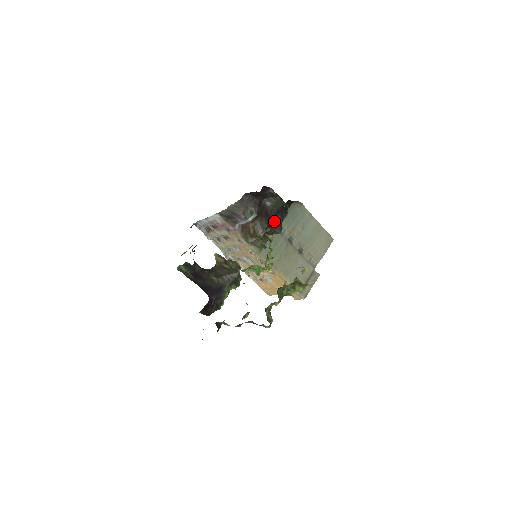
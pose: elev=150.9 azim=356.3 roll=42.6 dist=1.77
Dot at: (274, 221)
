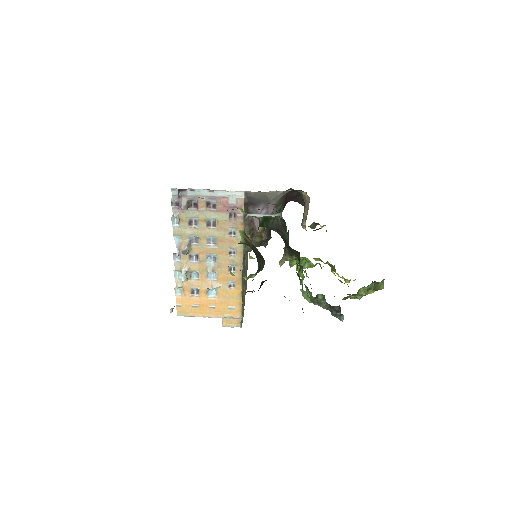
Dot at: occluded
